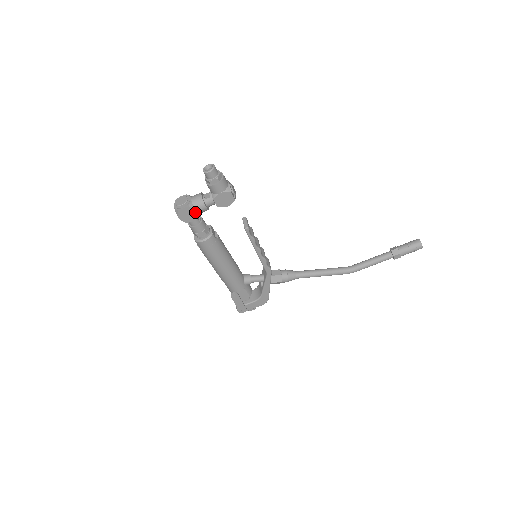
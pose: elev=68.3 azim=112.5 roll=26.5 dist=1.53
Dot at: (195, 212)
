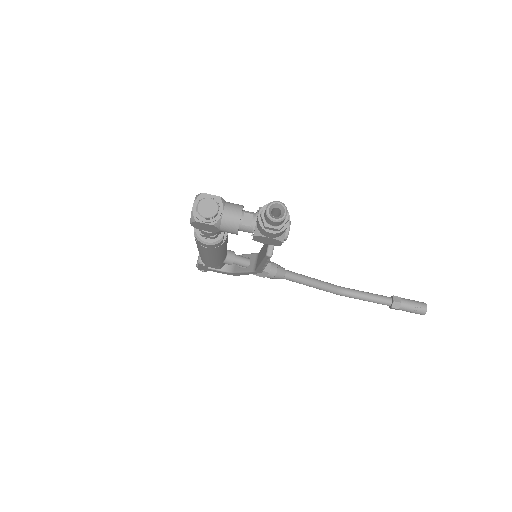
Dot at: (218, 230)
